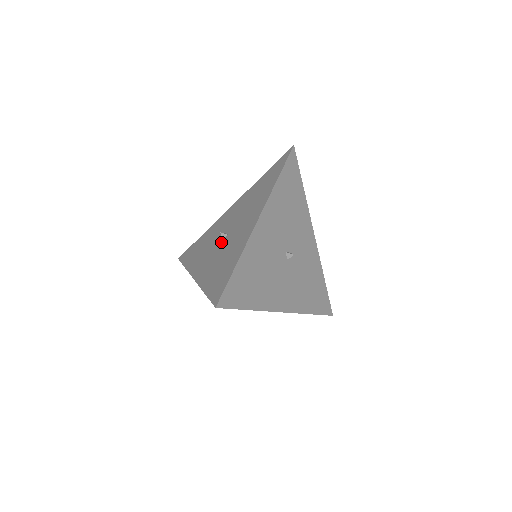
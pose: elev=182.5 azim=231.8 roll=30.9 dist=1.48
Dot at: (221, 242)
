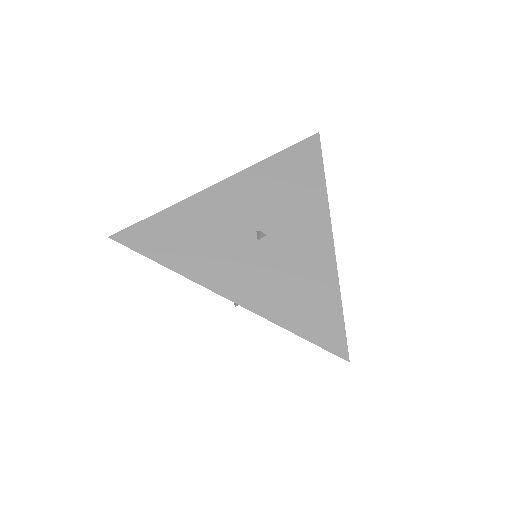
Dot at: occluded
